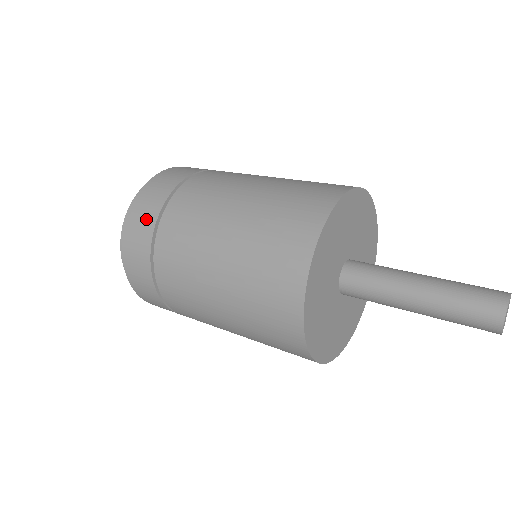
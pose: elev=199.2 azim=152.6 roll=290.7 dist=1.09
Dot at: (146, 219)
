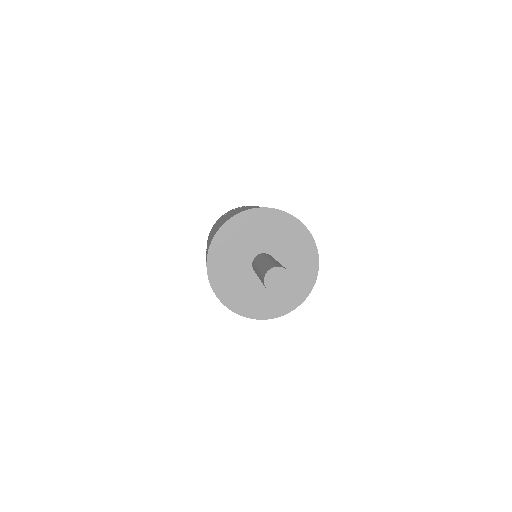
Dot at: occluded
